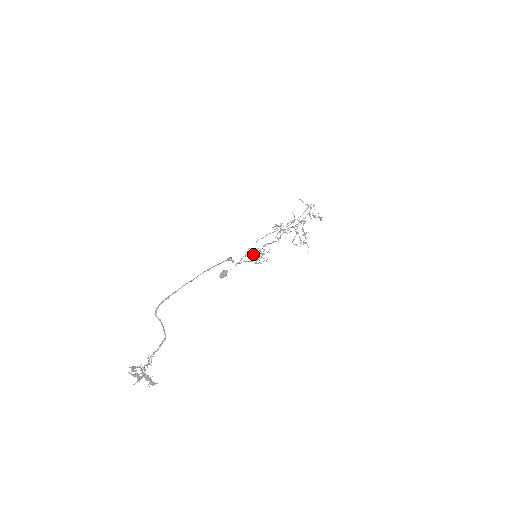
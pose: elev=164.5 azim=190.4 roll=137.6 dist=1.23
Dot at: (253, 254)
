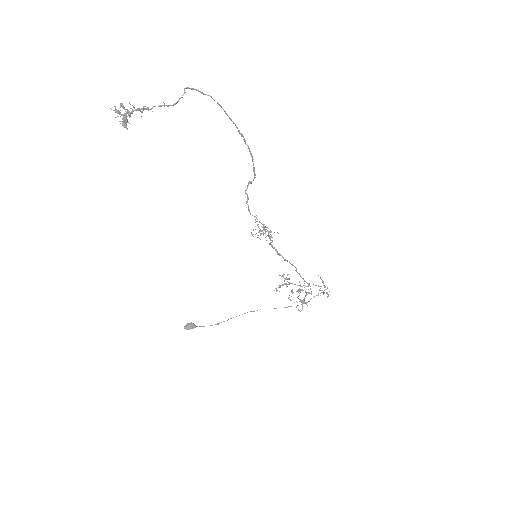
Dot at: occluded
